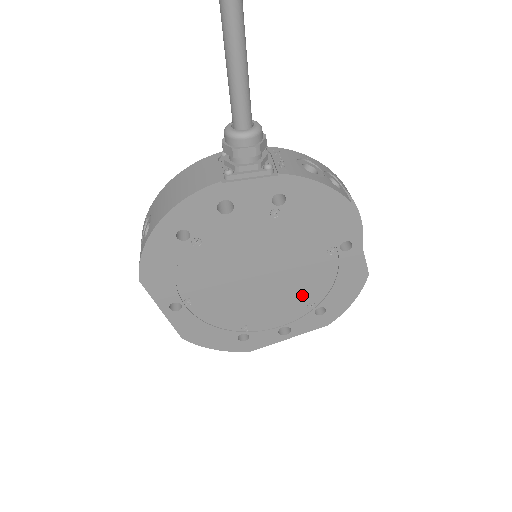
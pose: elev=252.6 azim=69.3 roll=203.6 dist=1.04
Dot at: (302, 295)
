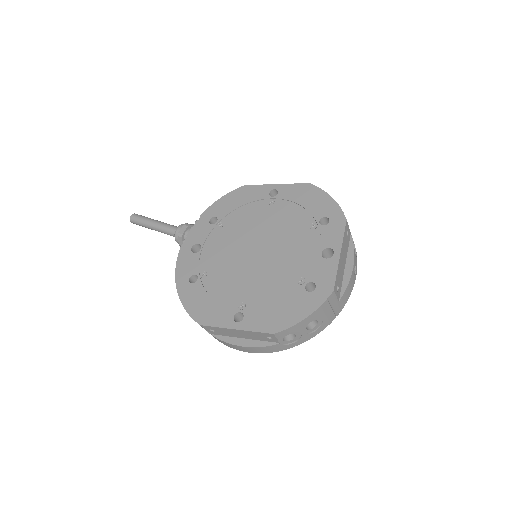
Dot at: (297, 230)
